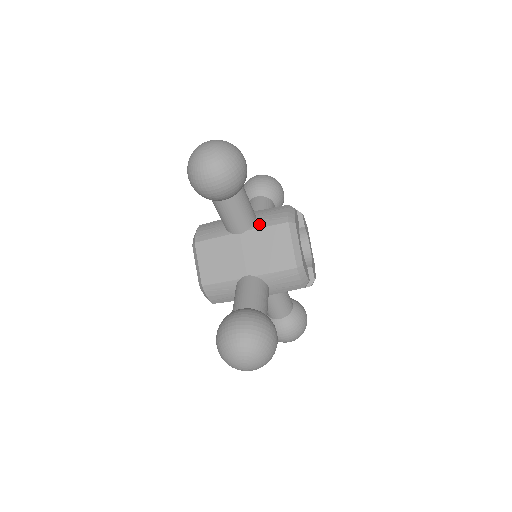
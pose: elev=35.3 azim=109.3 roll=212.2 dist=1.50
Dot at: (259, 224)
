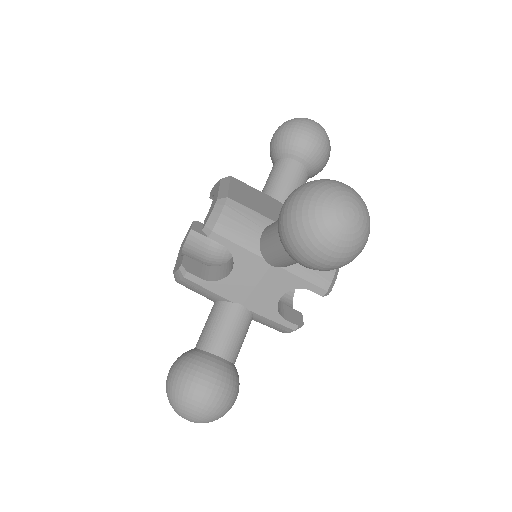
Dot at: occluded
